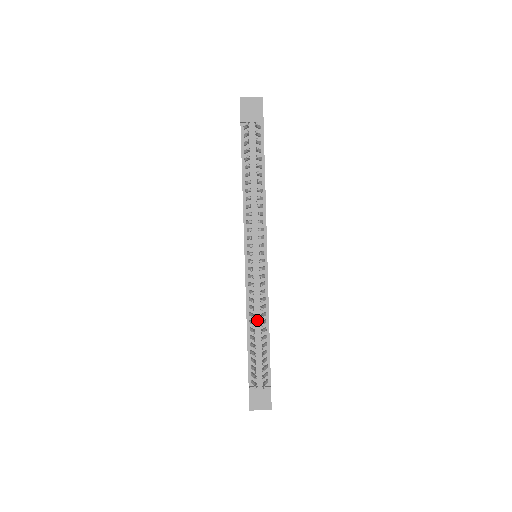
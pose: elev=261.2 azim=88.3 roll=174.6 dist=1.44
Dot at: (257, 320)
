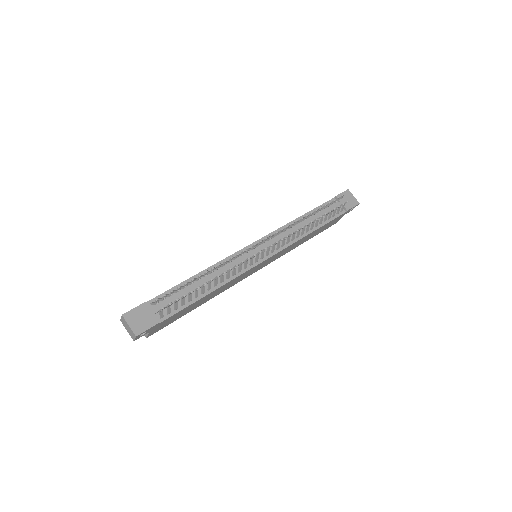
Dot at: (213, 276)
